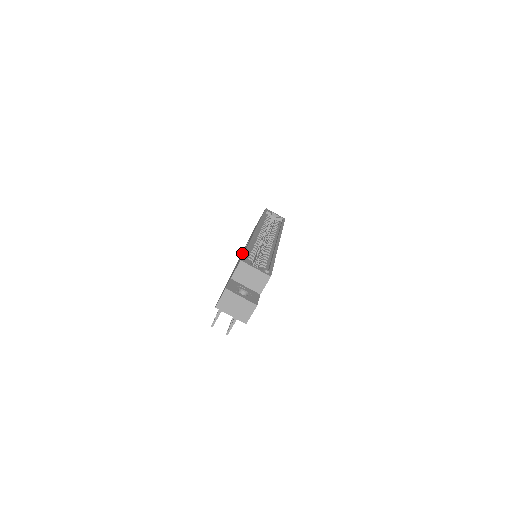
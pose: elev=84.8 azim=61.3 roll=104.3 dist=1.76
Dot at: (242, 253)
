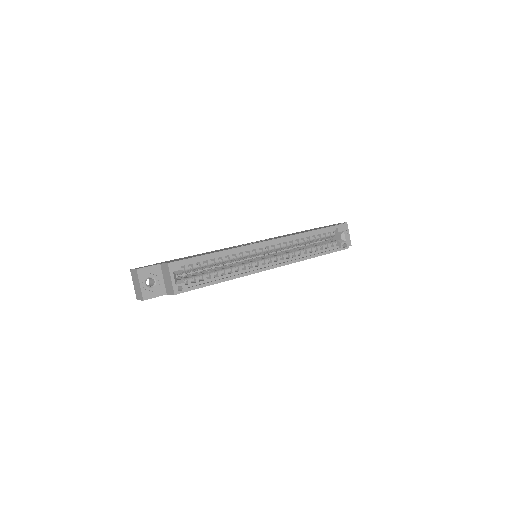
Dot at: (240, 245)
